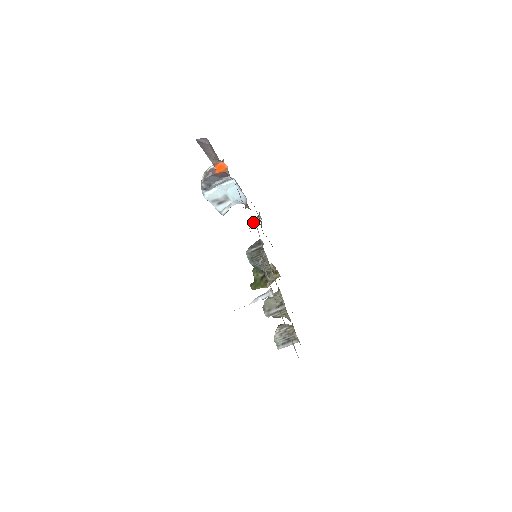
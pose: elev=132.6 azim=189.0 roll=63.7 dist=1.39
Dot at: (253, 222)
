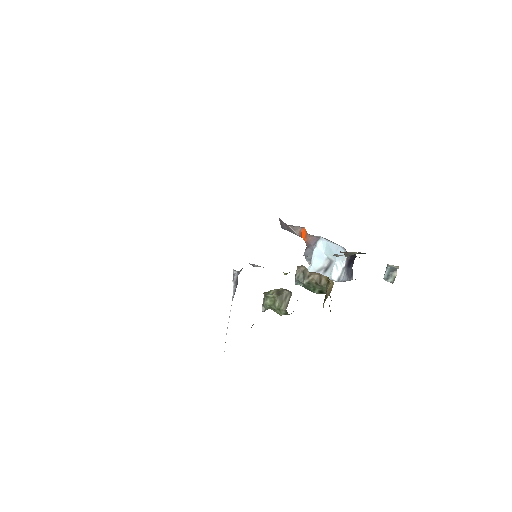
Dot at: (387, 276)
